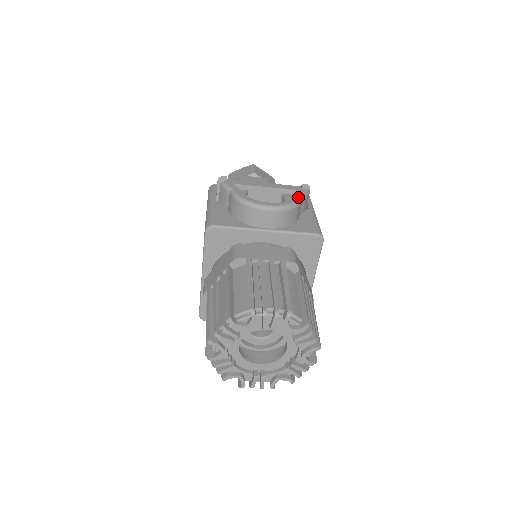
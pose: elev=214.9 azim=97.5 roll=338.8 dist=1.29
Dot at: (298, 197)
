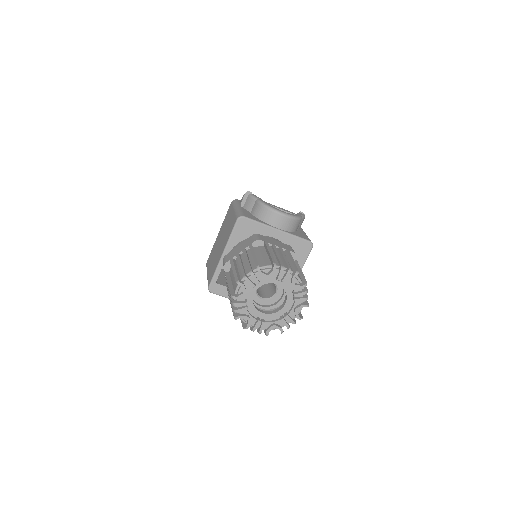
Dot at: (300, 215)
